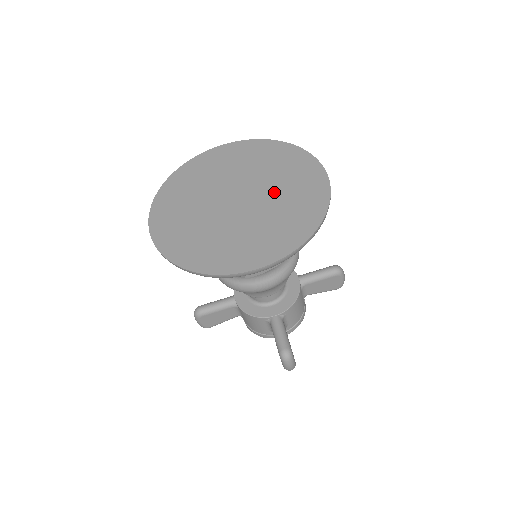
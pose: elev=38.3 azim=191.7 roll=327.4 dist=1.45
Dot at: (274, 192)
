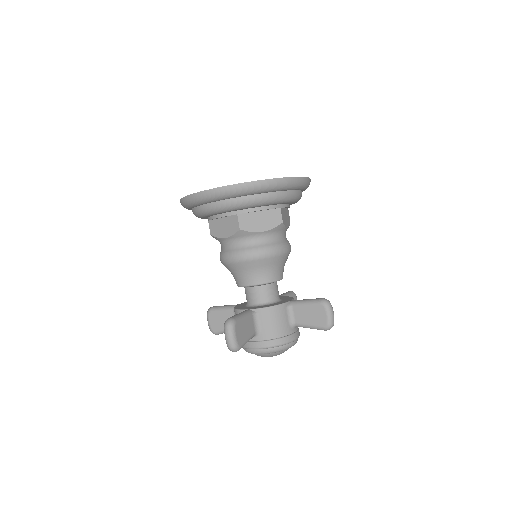
Dot at: occluded
